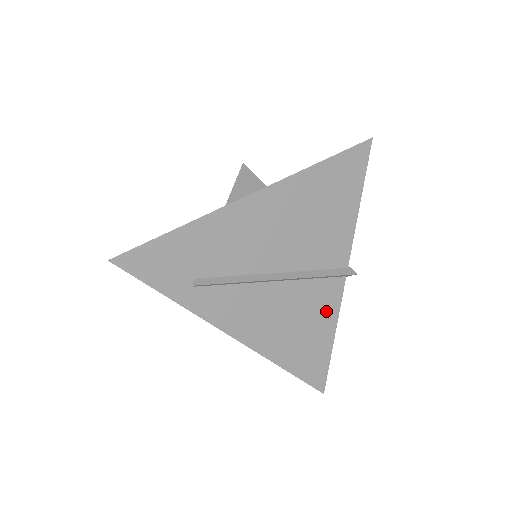
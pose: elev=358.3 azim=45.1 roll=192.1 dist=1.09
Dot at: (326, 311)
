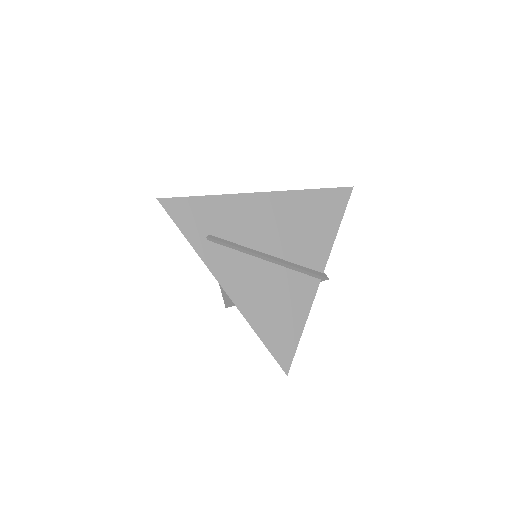
Dot at: (301, 301)
